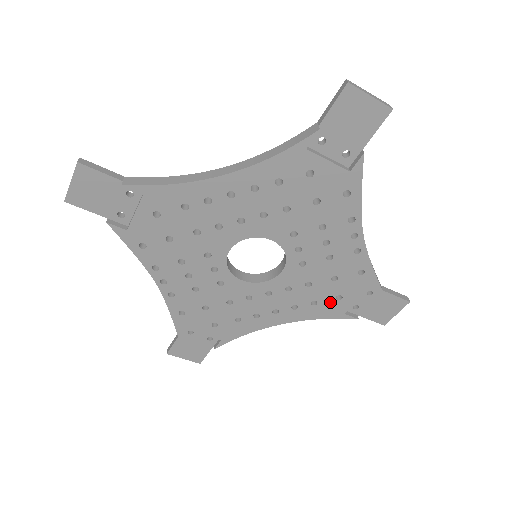
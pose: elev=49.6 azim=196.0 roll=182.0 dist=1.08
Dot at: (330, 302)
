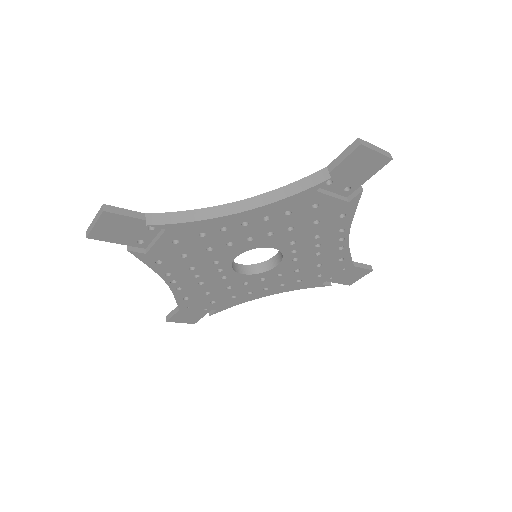
Dot at: (312, 279)
